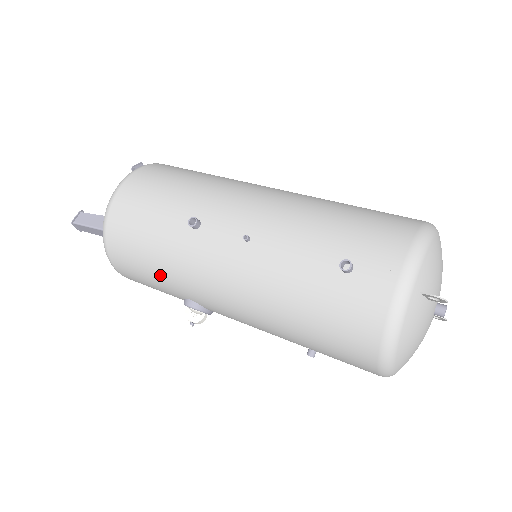
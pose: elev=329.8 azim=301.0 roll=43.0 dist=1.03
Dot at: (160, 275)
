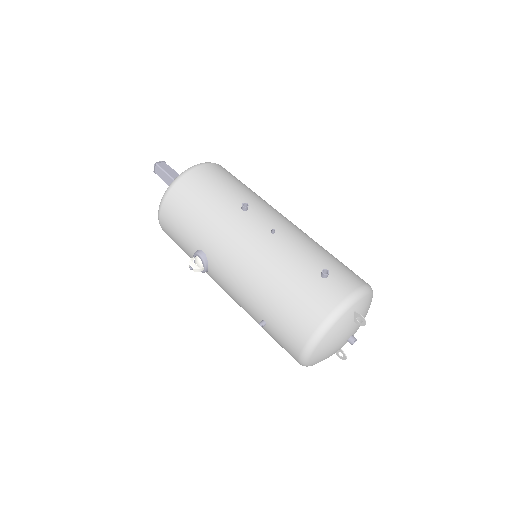
Dot at: (197, 224)
